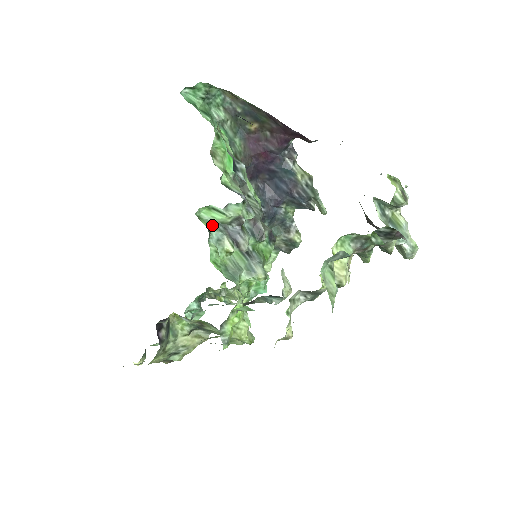
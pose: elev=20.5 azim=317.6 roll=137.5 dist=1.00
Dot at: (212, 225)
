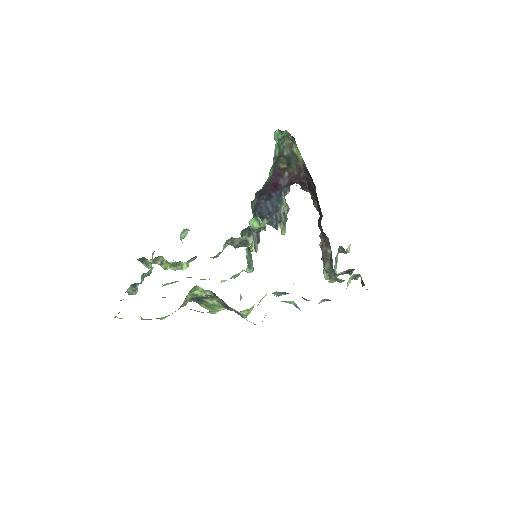
Dot at: occluded
